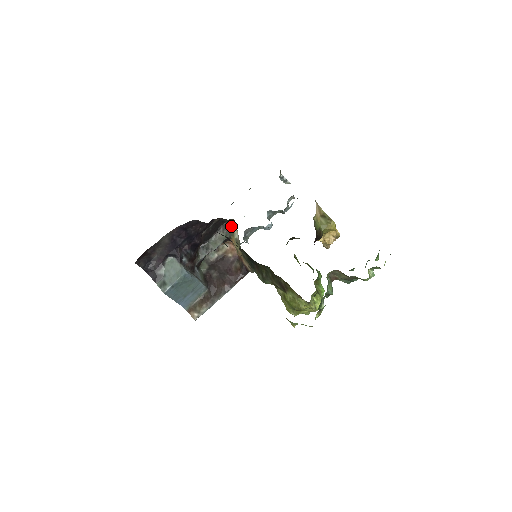
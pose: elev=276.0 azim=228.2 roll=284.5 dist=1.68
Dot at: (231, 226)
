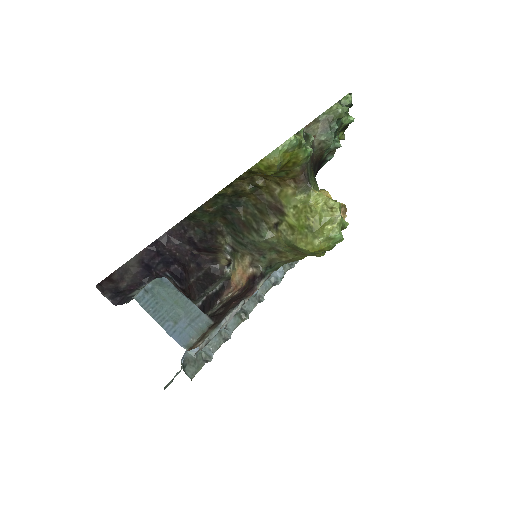
Dot at: (227, 273)
